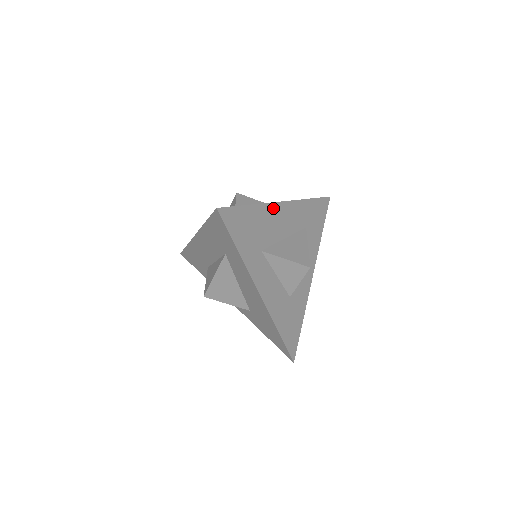
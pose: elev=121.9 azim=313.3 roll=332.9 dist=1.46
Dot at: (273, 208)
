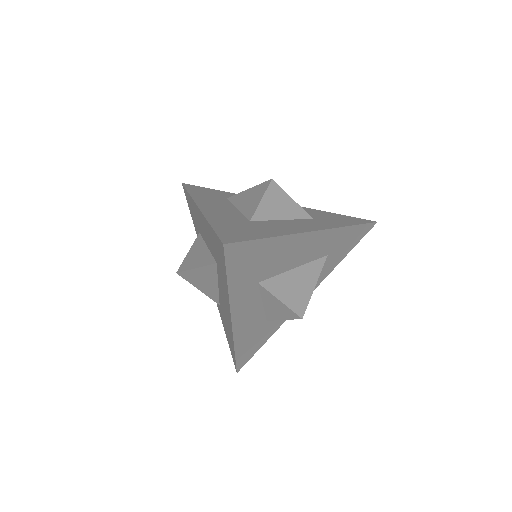
Dot at: (299, 238)
